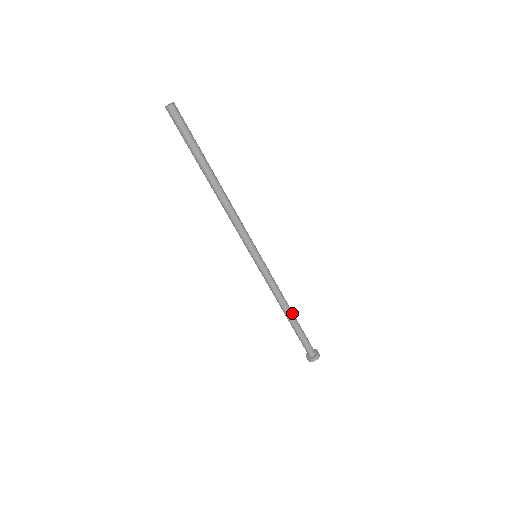
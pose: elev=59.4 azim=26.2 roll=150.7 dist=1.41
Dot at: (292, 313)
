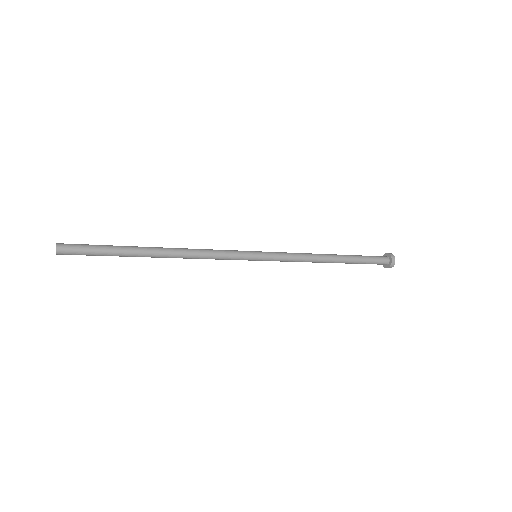
Dot at: (333, 262)
